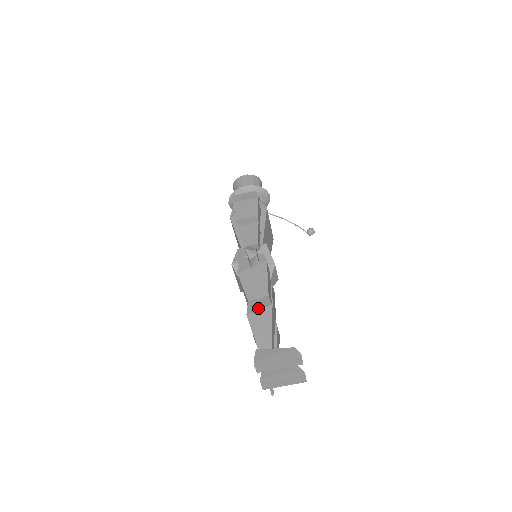
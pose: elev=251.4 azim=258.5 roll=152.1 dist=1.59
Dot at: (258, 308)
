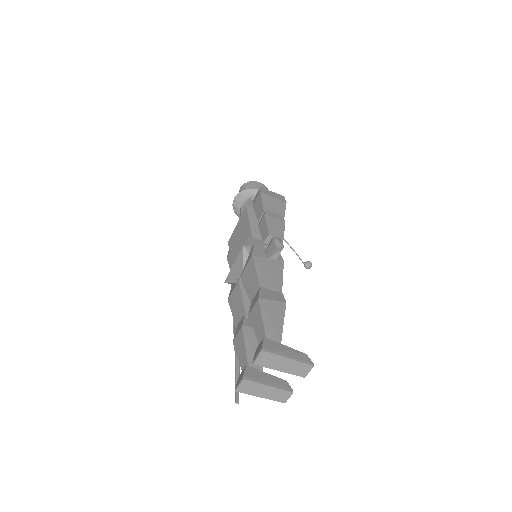
Dot at: (272, 298)
